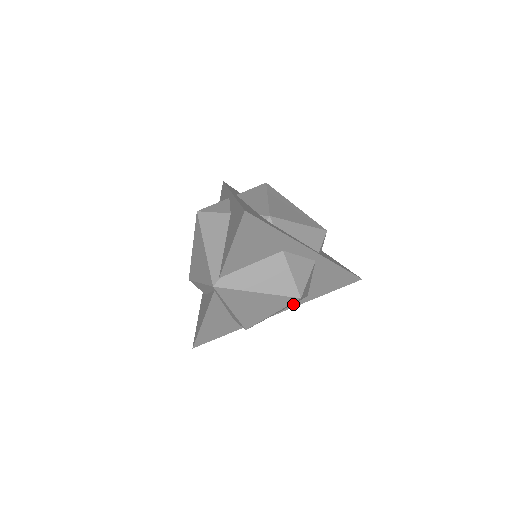
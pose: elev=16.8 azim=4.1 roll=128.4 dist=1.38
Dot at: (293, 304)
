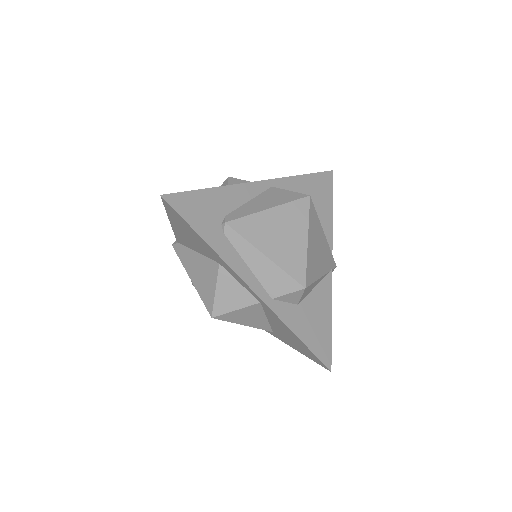
Dot at: occluded
